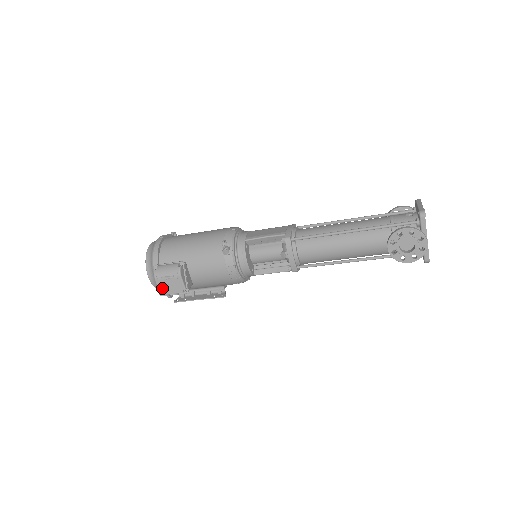
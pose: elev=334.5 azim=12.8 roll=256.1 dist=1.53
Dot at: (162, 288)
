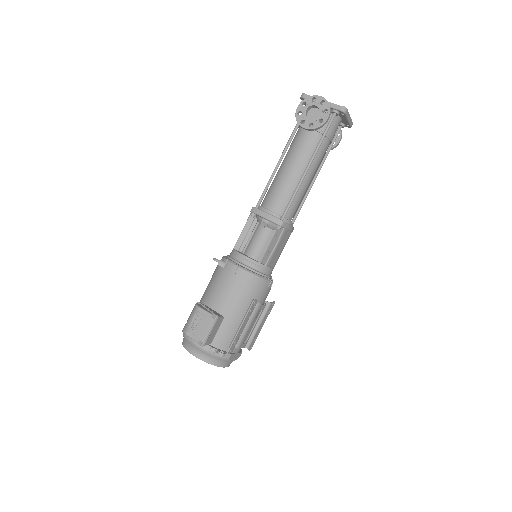
Dot at: (197, 336)
